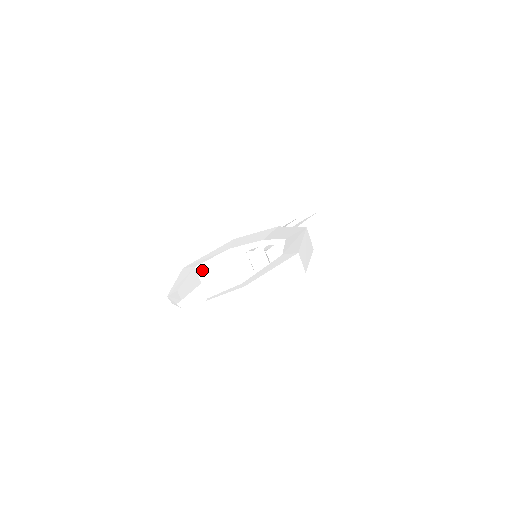
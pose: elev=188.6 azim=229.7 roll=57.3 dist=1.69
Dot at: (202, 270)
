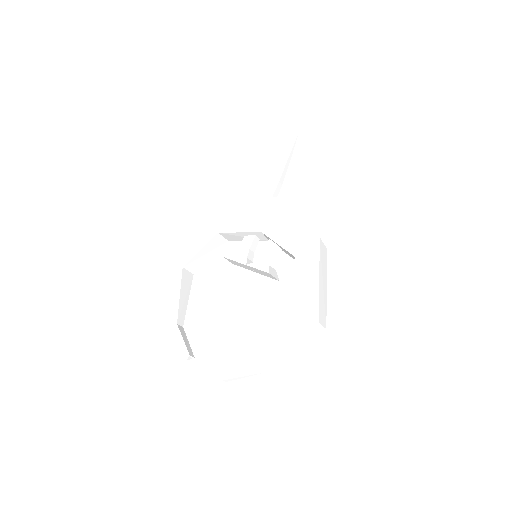
Dot at: (191, 265)
